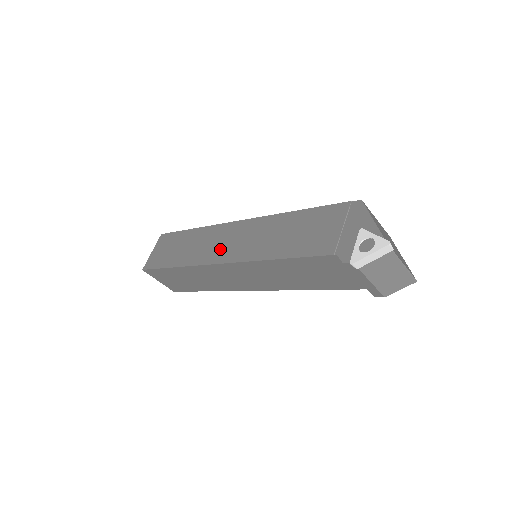
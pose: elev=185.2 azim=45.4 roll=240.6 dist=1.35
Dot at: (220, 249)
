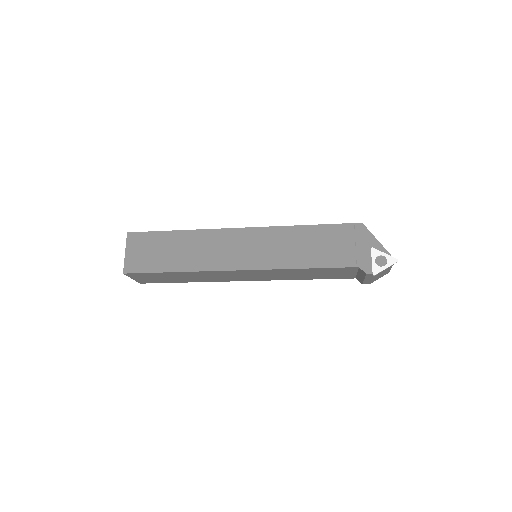
Dot at: (232, 256)
